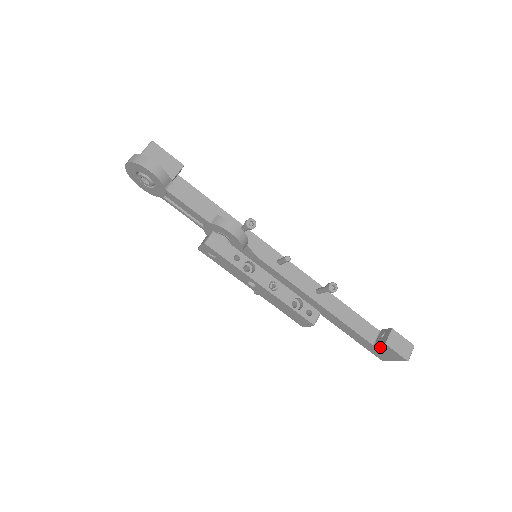
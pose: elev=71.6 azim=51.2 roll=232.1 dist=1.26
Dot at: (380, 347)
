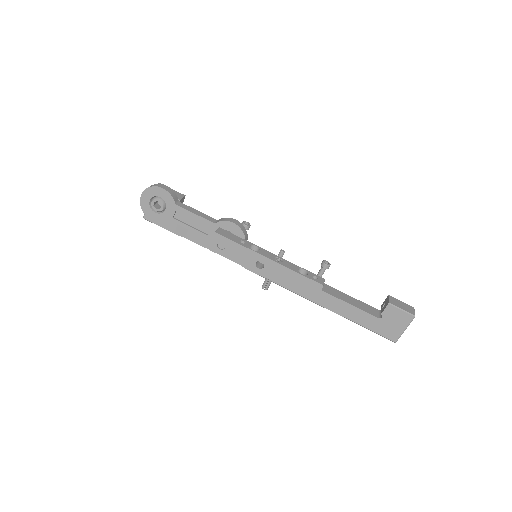
Dot at: (387, 316)
